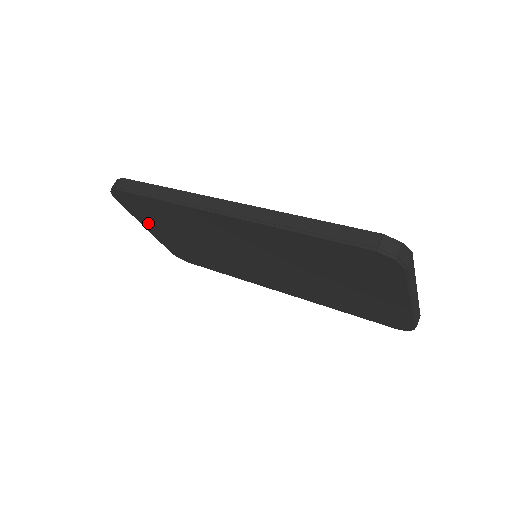
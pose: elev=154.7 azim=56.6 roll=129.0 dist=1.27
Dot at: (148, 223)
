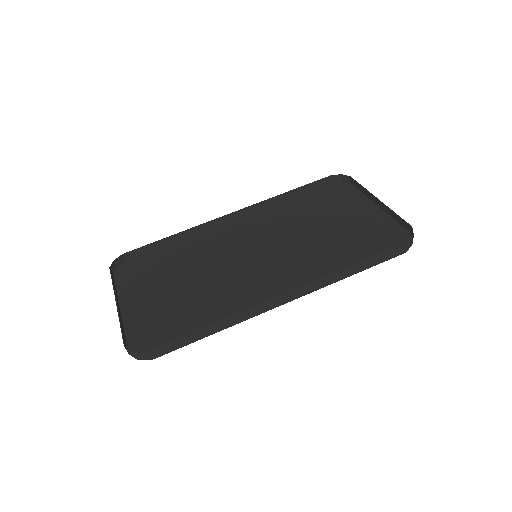
Dot at: occluded
